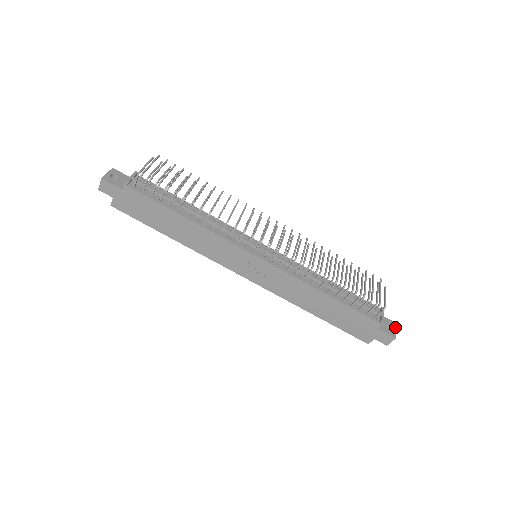
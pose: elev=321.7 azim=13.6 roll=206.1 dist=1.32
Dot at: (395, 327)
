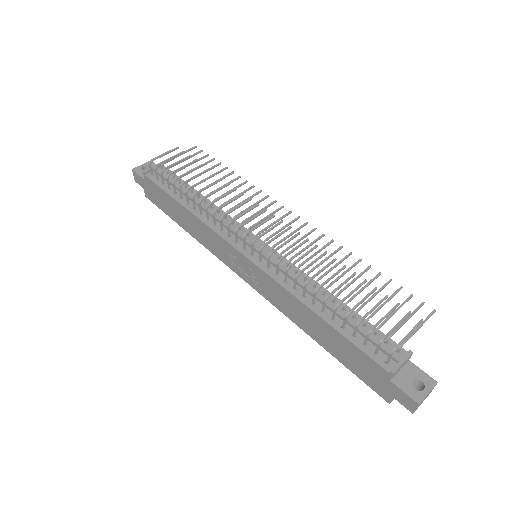
Dot at: (431, 388)
